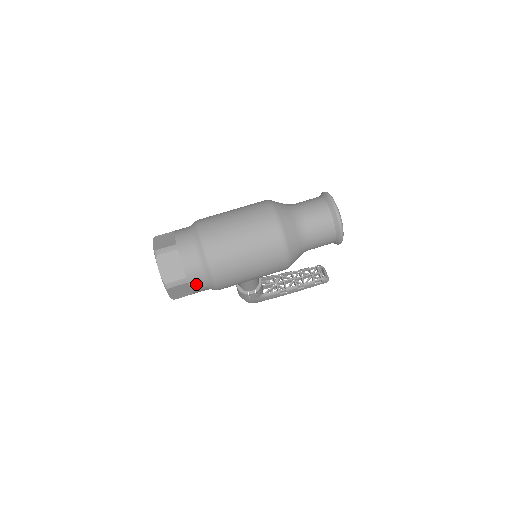
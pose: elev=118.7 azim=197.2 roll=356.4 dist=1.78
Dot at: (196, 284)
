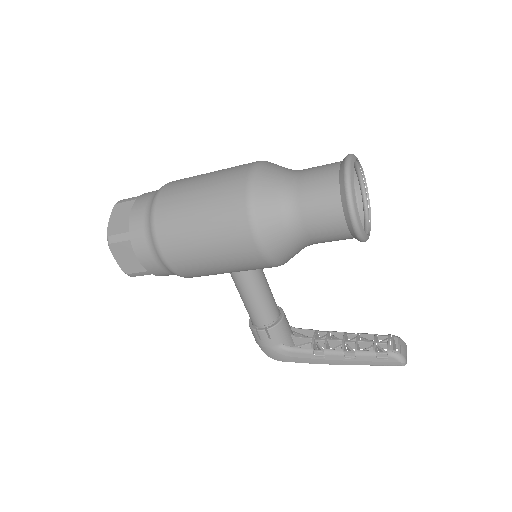
Dot at: (140, 246)
